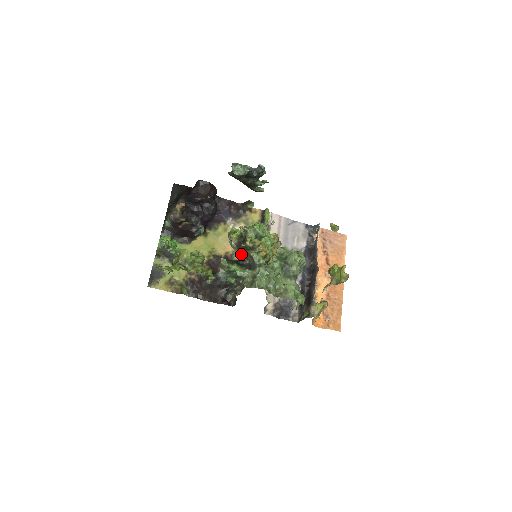
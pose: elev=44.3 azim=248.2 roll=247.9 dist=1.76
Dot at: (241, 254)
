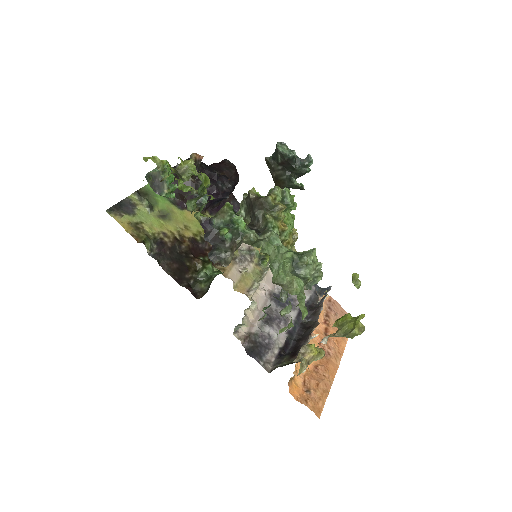
Dot at: occluded
